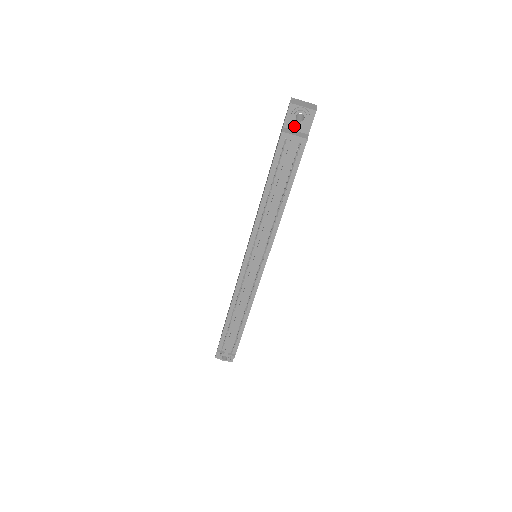
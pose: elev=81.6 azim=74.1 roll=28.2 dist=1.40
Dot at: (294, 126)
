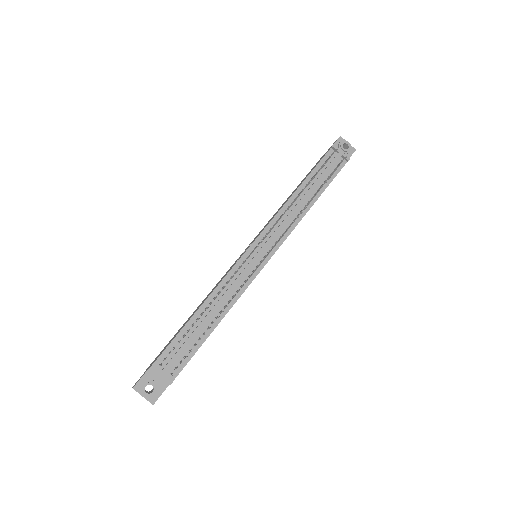
Dot at: occluded
